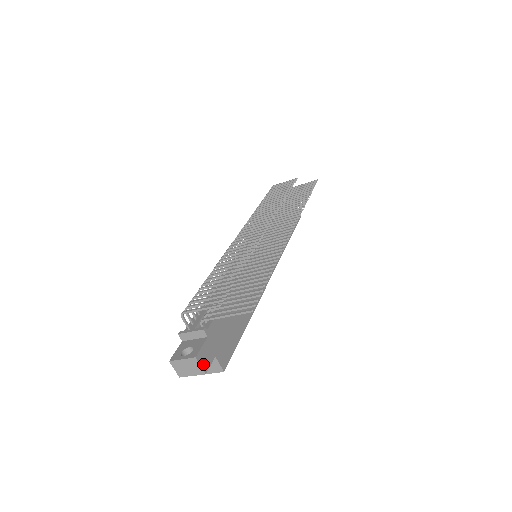
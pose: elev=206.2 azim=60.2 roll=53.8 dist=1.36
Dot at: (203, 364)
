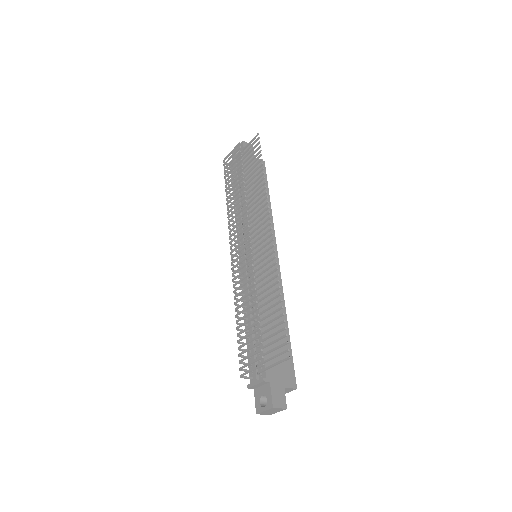
Dot at: (280, 405)
